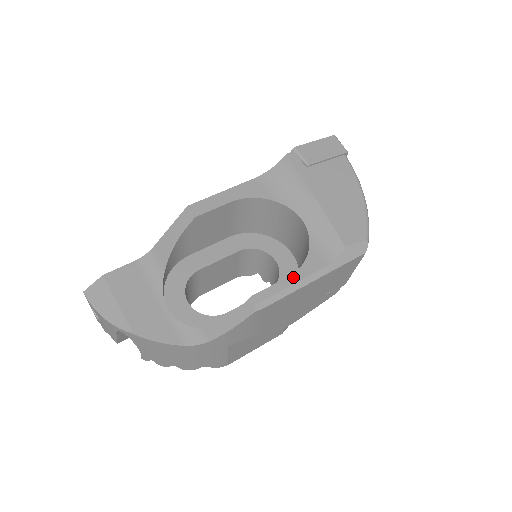
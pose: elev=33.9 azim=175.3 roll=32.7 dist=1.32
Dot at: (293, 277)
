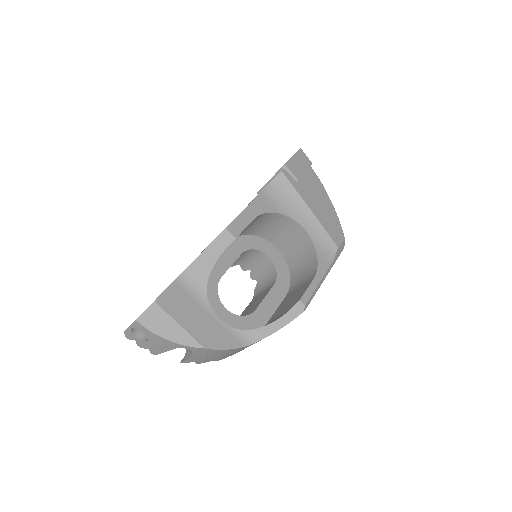
Dot at: (316, 278)
